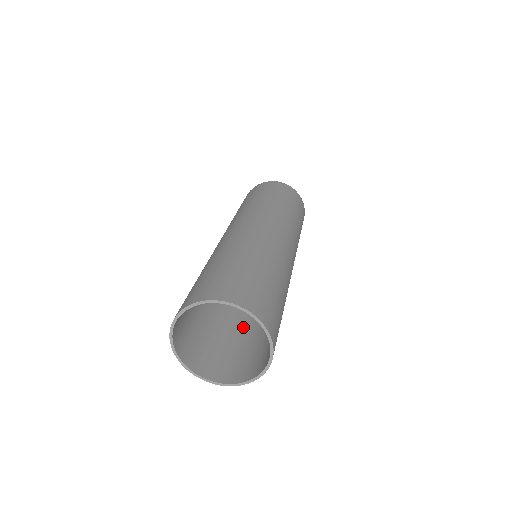
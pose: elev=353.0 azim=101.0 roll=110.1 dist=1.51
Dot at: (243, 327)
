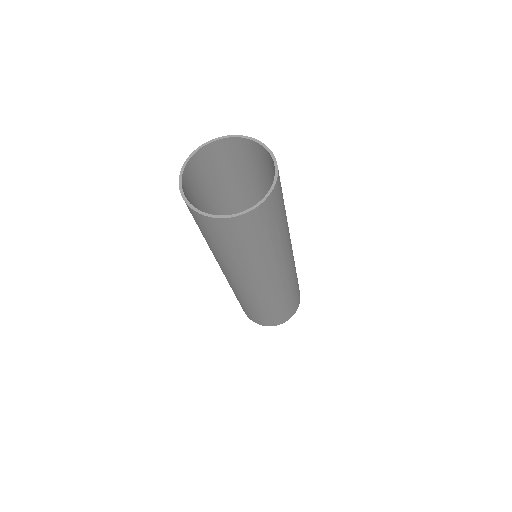
Dot at: (244, 258)
